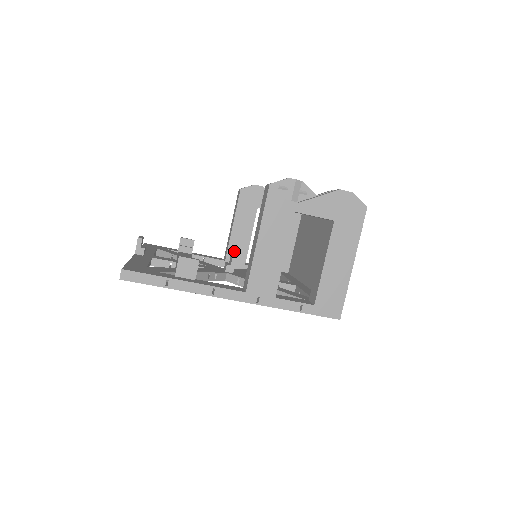
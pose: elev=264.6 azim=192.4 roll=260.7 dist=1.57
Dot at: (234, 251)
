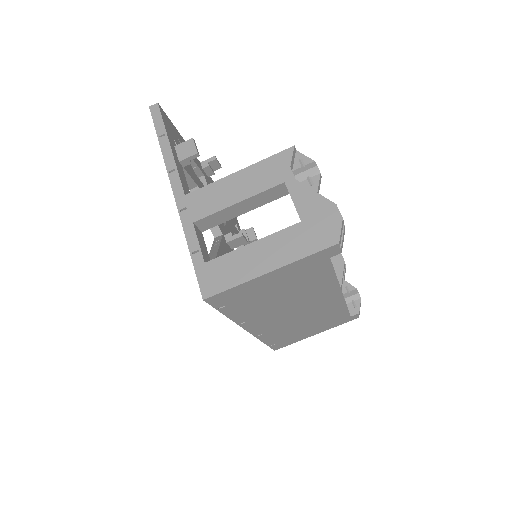
Dot at: occluded
